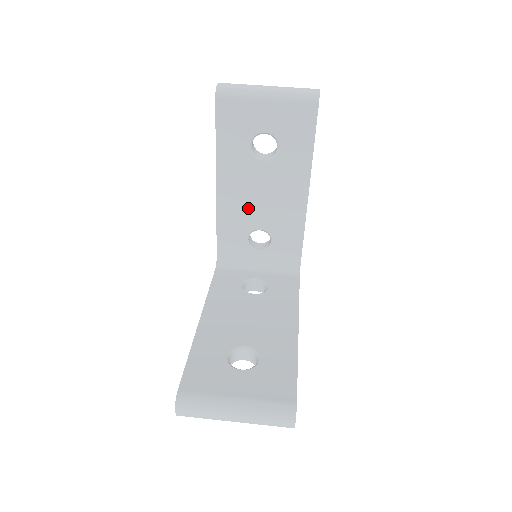
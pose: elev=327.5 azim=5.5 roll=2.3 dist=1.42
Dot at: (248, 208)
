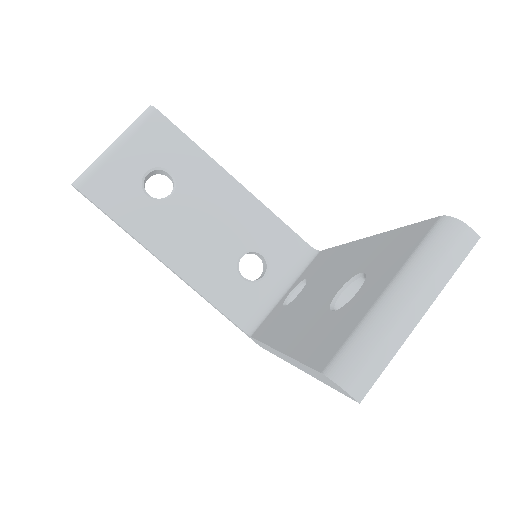
Dot at: (208, 249)
